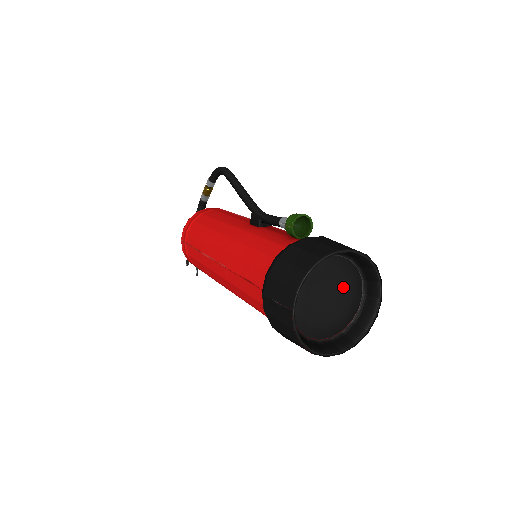
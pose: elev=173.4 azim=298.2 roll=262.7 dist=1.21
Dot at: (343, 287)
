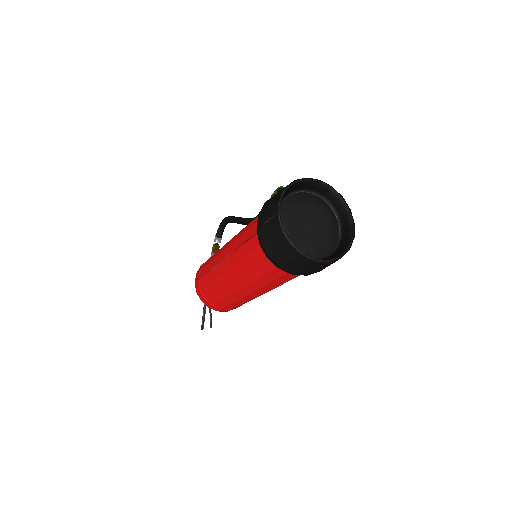
Dot at: (321, 218)
